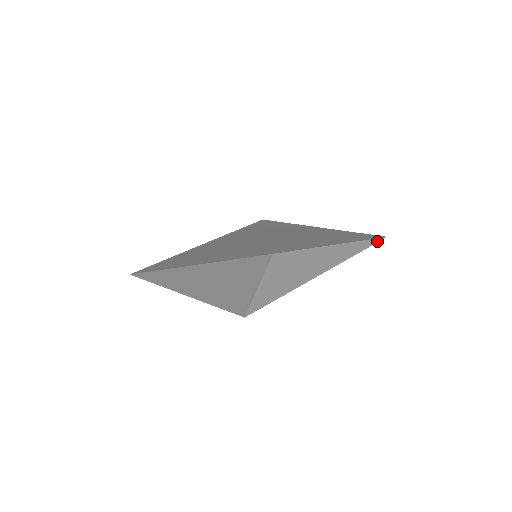
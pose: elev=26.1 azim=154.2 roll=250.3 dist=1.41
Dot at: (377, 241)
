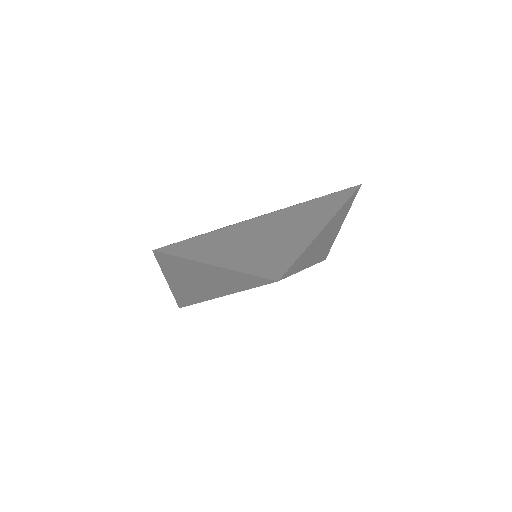
Dot at: (344, 189)
